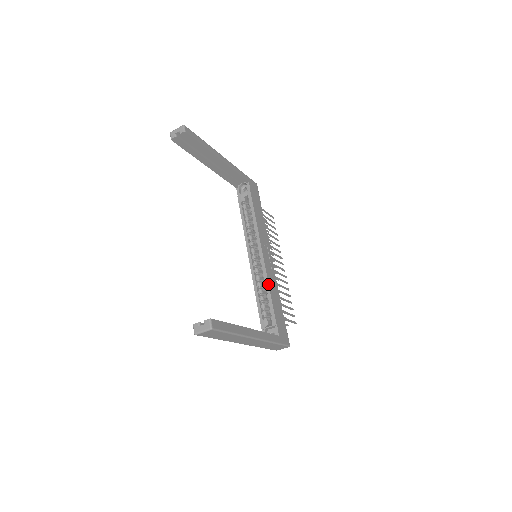
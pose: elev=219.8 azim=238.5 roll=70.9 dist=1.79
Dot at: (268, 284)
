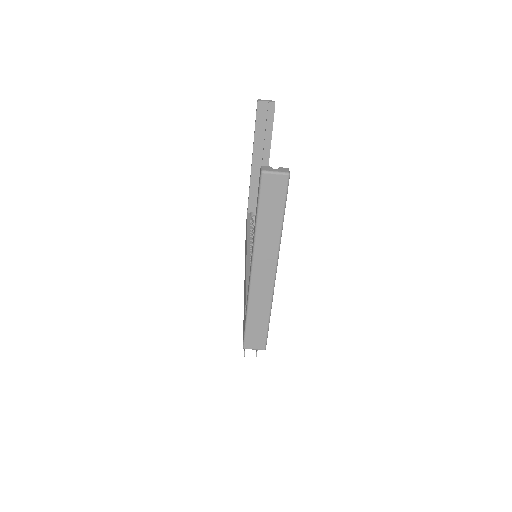
Dot at: occluded
